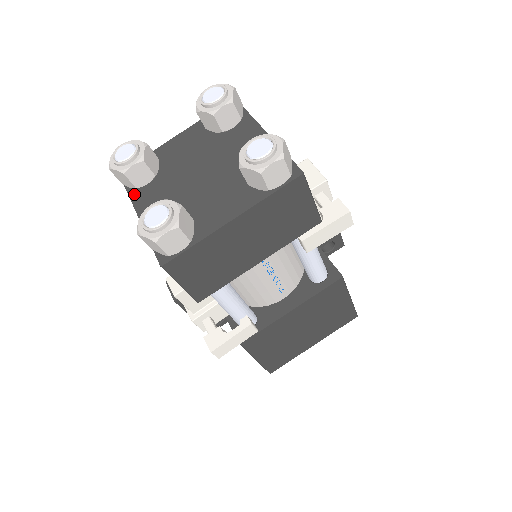
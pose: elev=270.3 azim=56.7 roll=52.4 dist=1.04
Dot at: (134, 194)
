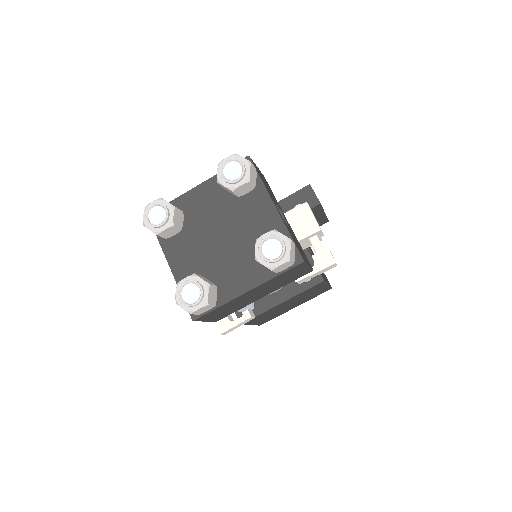
Dot at: (164, 243)
